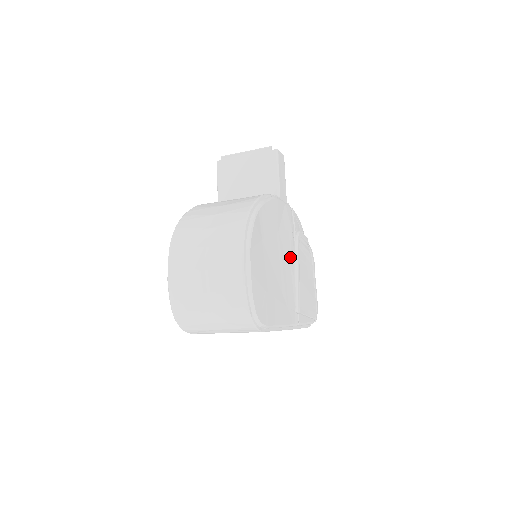
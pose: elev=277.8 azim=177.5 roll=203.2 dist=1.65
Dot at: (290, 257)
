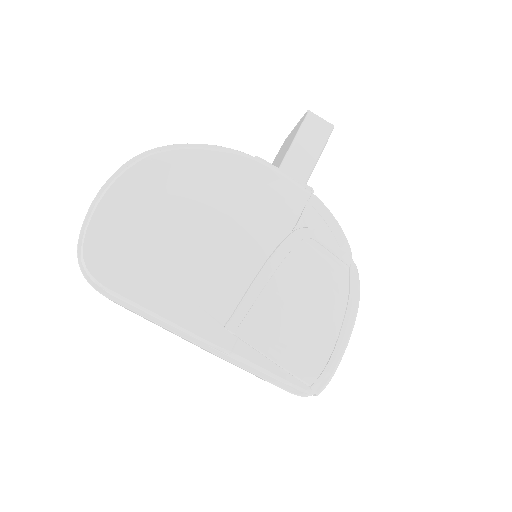
Dot at: (256, 249)
